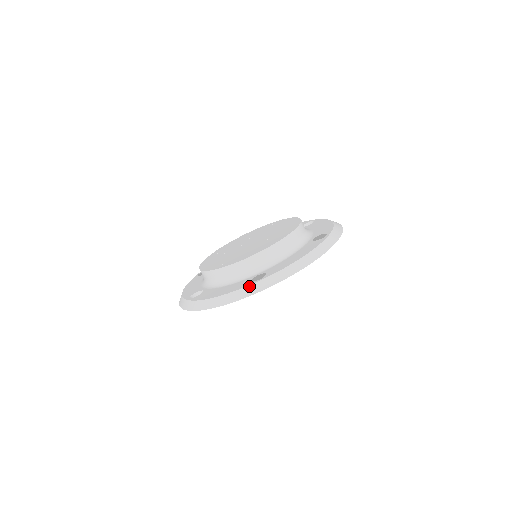
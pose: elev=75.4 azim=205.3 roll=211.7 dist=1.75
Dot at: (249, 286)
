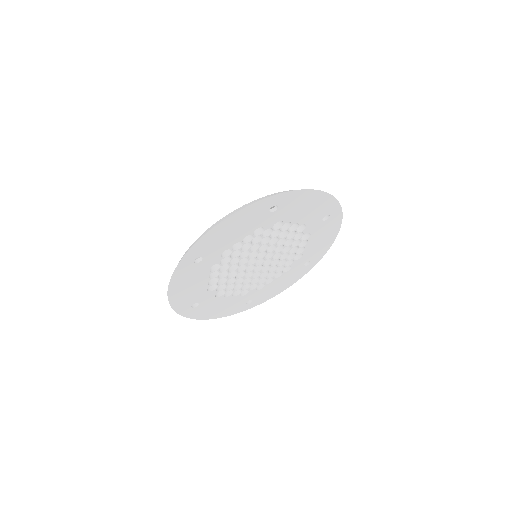
Dot at: (262, 197)
